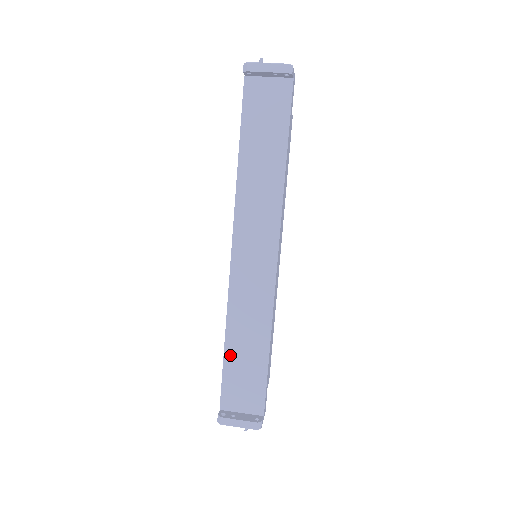
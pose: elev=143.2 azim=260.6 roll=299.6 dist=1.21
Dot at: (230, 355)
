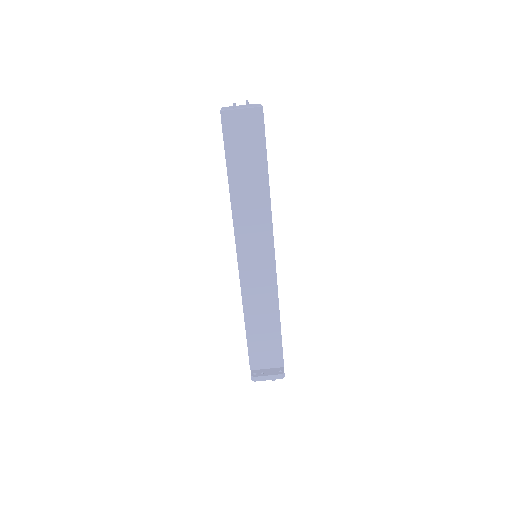
Dot at: (251, 332)
